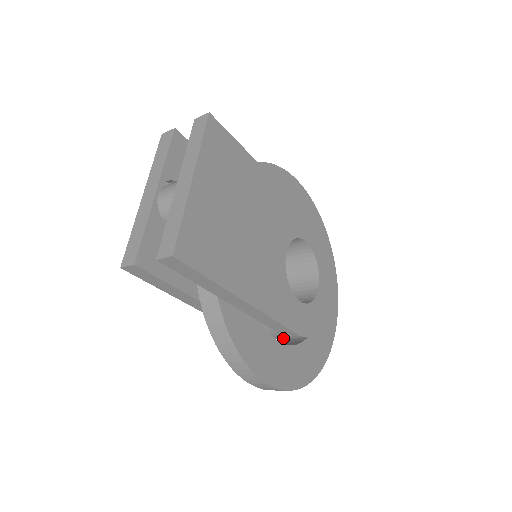
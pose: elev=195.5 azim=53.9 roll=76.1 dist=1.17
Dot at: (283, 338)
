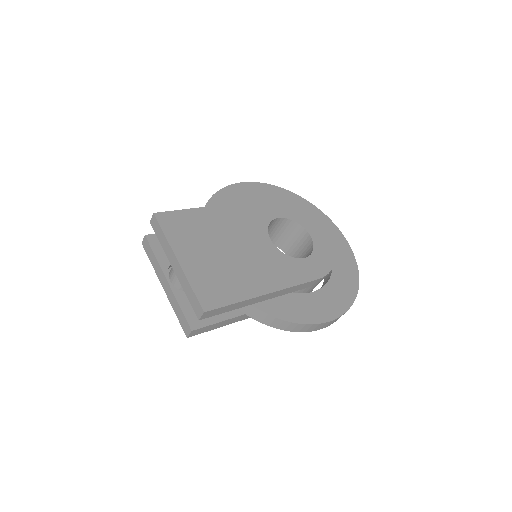
Dot at: (315, 286)
